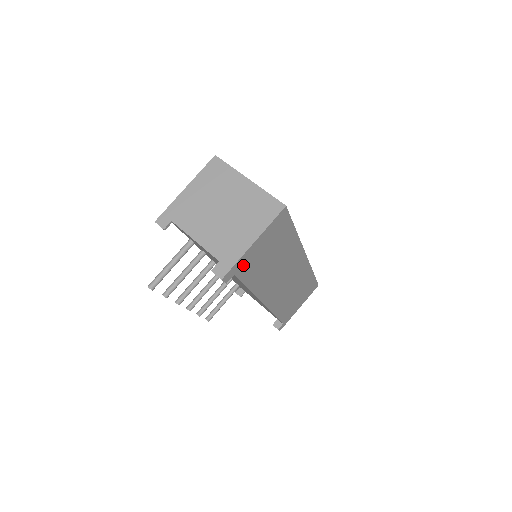
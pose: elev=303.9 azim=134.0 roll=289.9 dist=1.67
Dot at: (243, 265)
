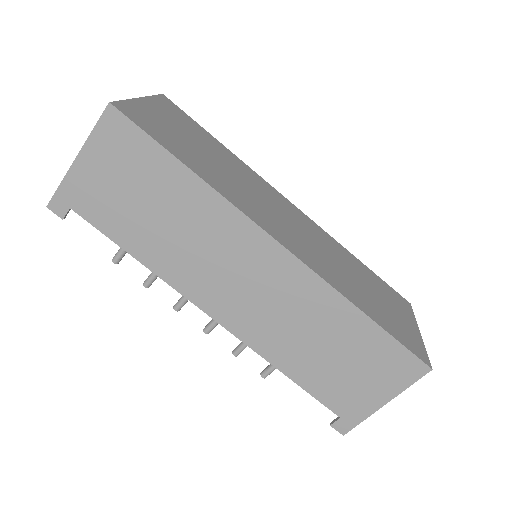
Dot at: (81, 197)
